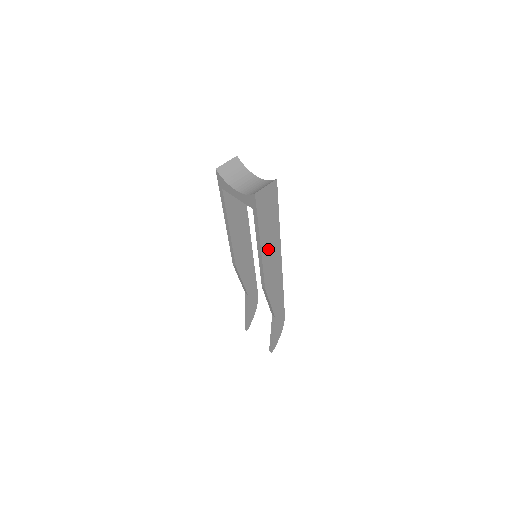
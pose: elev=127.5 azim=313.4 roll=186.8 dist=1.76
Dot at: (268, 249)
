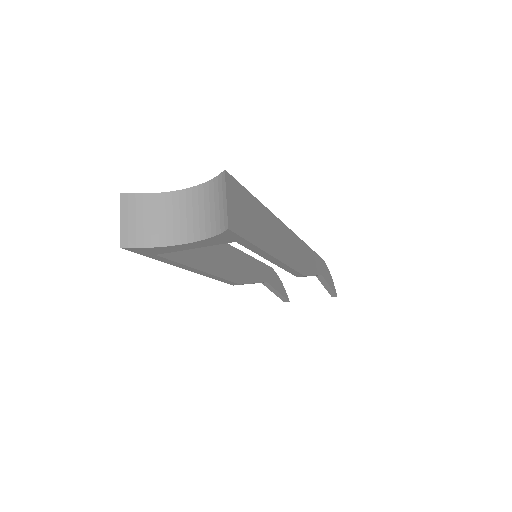
Dot at: (279, 246)
